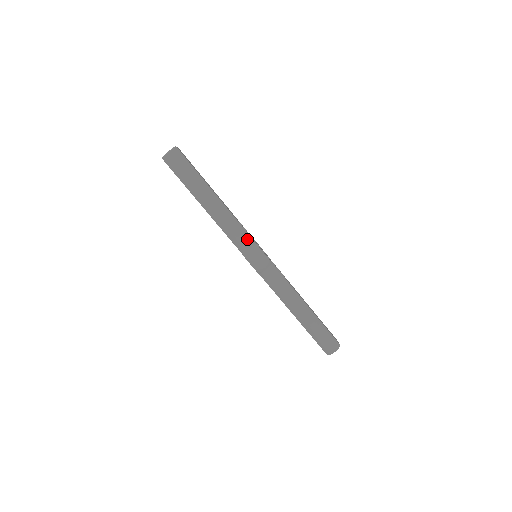
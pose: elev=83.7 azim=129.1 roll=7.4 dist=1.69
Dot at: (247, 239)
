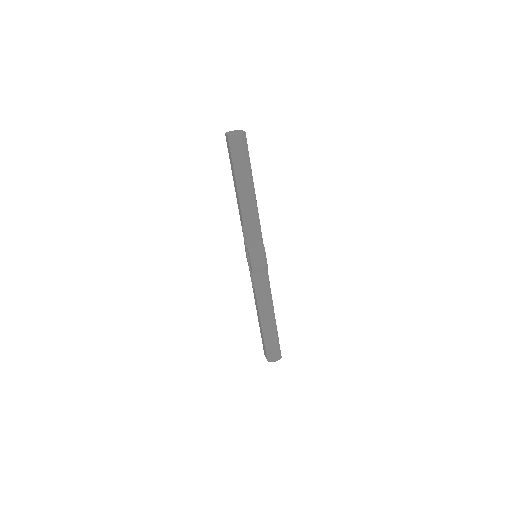
Dot at: (259, 240)
